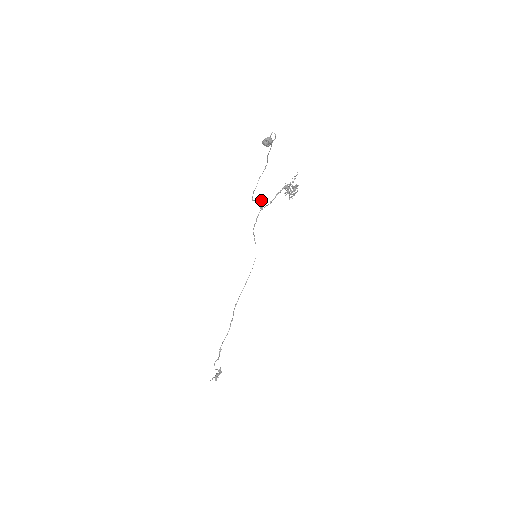
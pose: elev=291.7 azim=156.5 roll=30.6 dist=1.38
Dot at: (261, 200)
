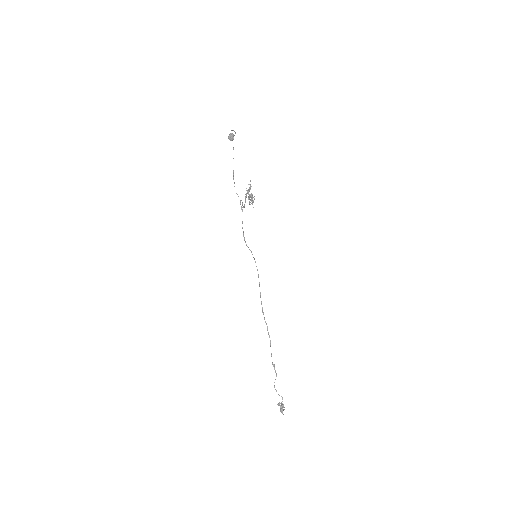
Dot at: occluded
